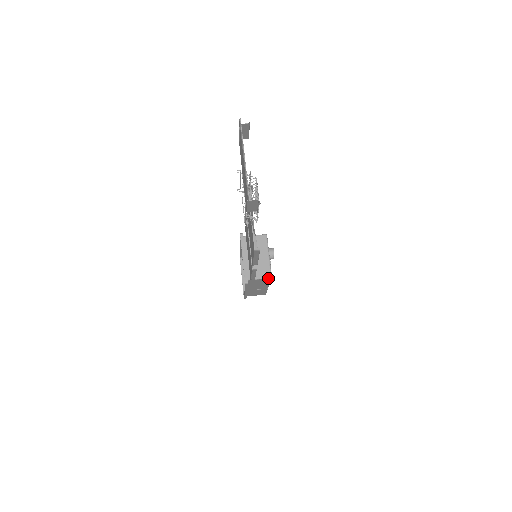
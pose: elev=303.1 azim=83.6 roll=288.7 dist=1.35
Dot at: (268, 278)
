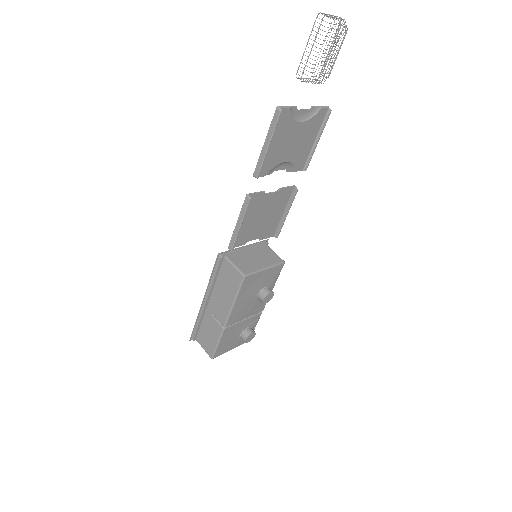
Dot at: (241, 274)
